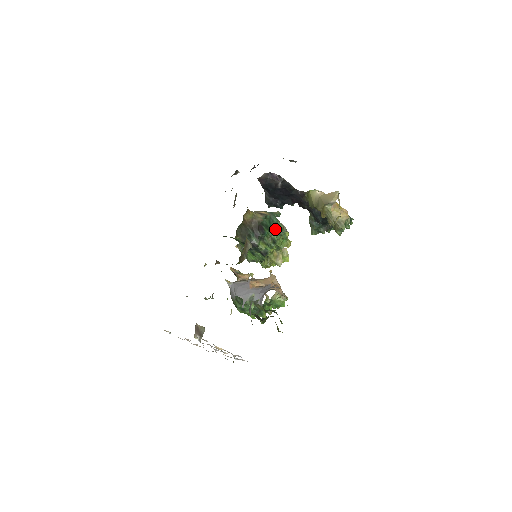
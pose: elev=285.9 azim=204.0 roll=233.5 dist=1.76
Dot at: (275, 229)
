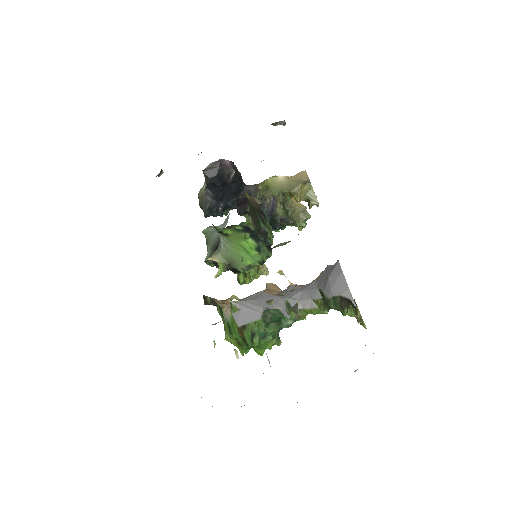
Dot at: occluded
